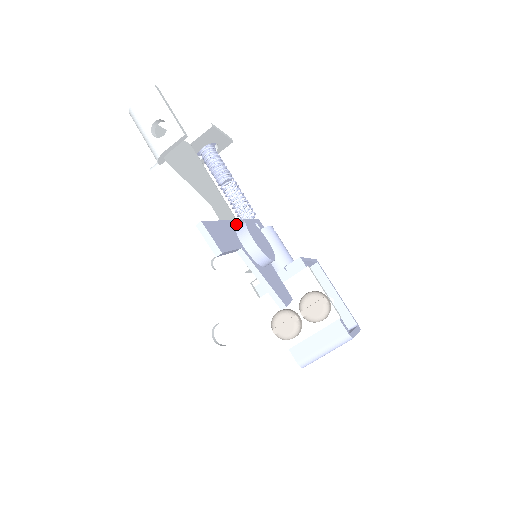
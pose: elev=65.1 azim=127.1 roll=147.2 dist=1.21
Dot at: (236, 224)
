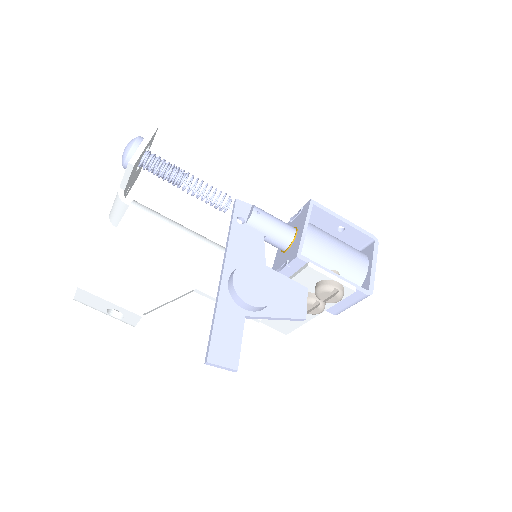
Dot at: (226, 279)
